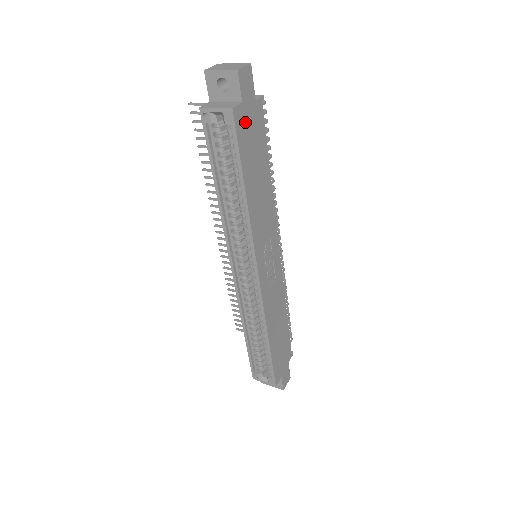
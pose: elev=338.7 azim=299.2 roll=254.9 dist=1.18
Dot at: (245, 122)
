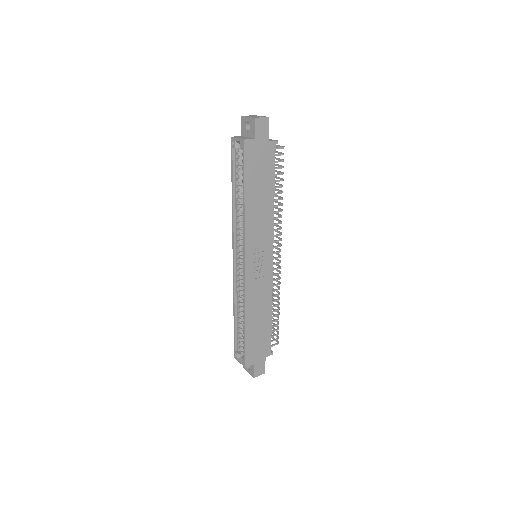
Dot at: (255, 152)
